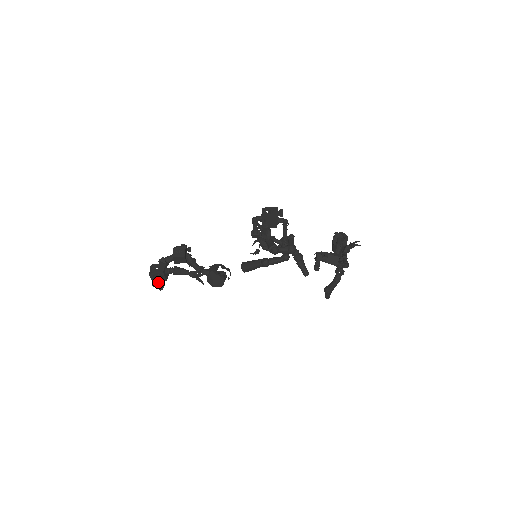
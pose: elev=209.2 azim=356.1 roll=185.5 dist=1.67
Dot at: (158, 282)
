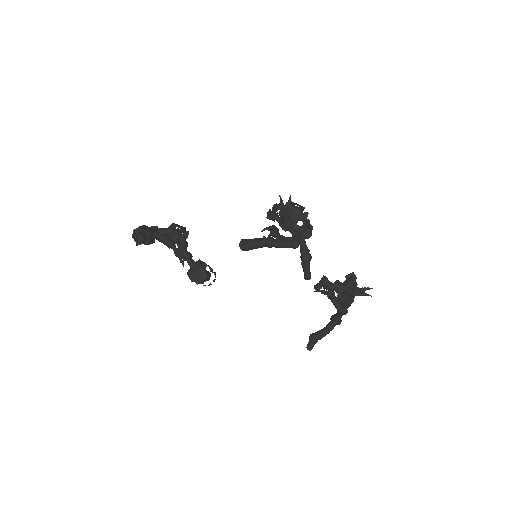
Dot at: (140, 234)
